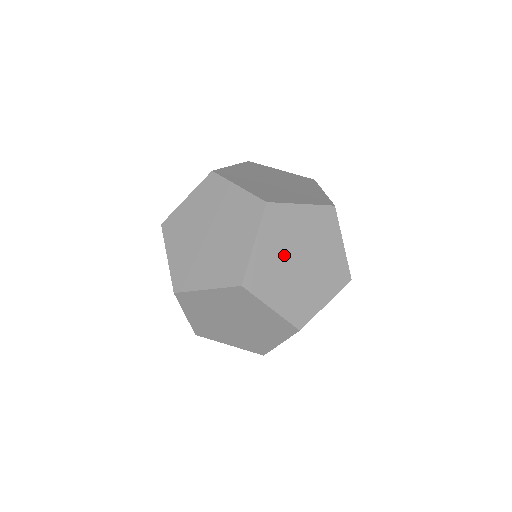
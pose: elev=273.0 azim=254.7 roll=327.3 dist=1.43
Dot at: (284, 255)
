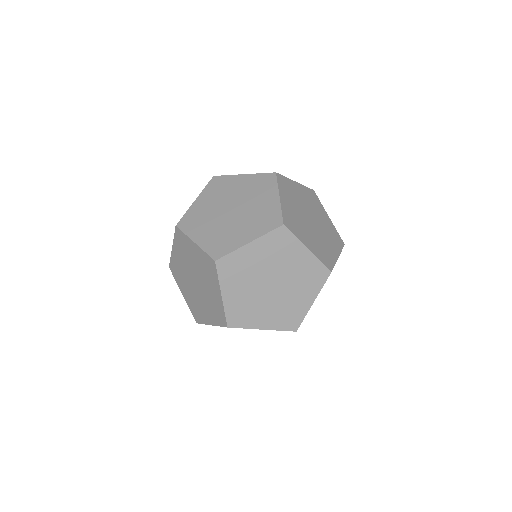
Dot at: (263, 269)
